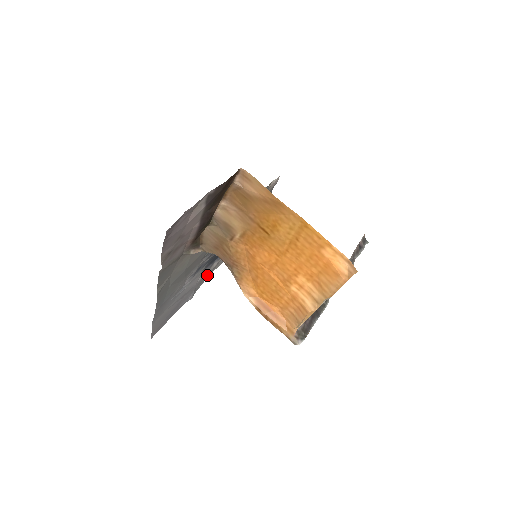
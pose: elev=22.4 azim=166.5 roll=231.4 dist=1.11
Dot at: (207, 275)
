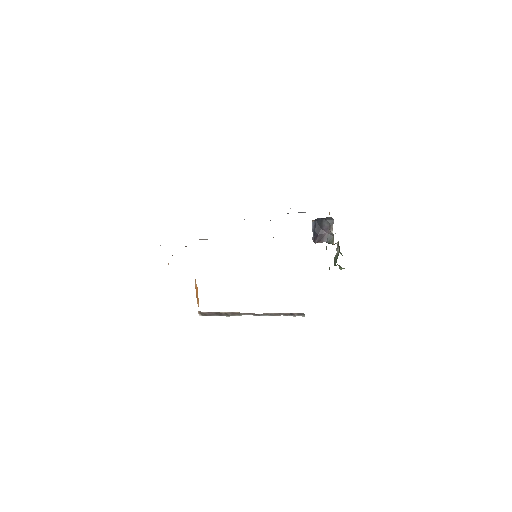
Dot at: occluded
